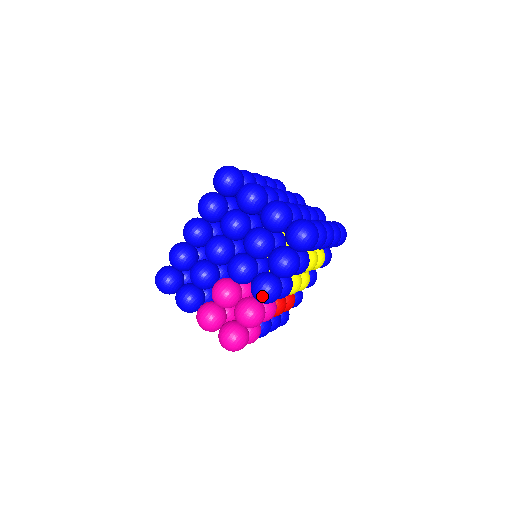
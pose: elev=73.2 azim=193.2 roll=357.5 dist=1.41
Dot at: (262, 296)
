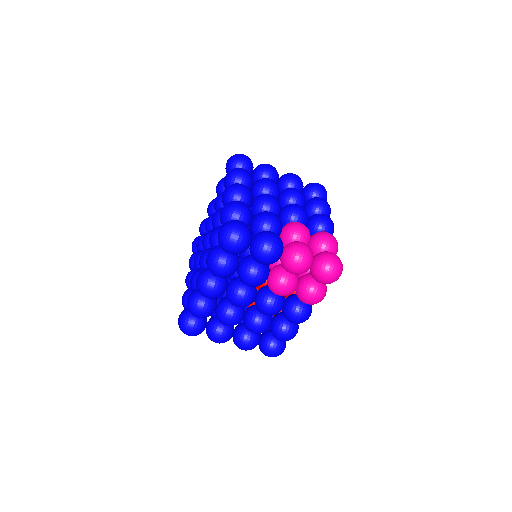
Dot at: (330, 222)
